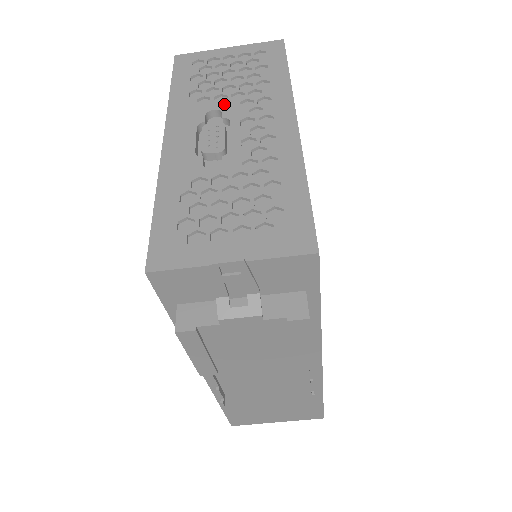
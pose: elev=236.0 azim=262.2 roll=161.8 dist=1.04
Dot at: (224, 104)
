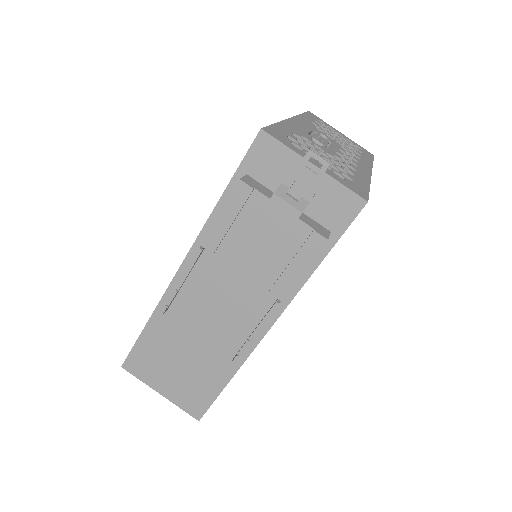
Dot at: (332, 139)
